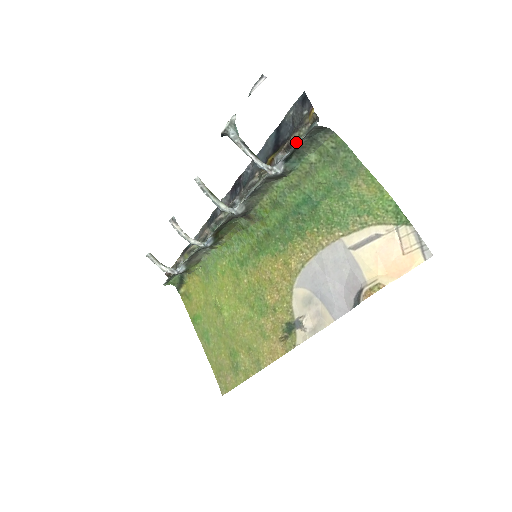
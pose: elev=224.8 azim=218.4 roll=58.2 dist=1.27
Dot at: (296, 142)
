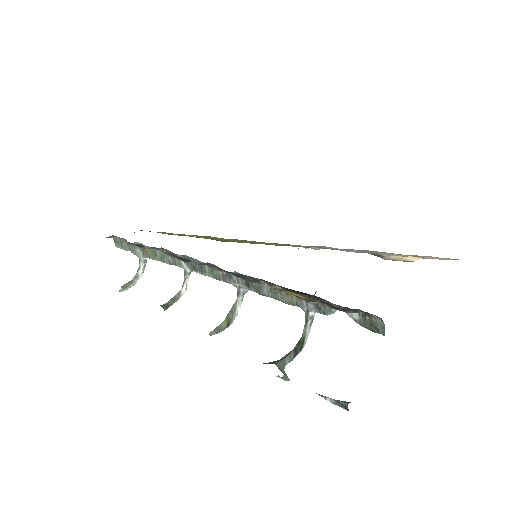
Dot at: (338, 305)
